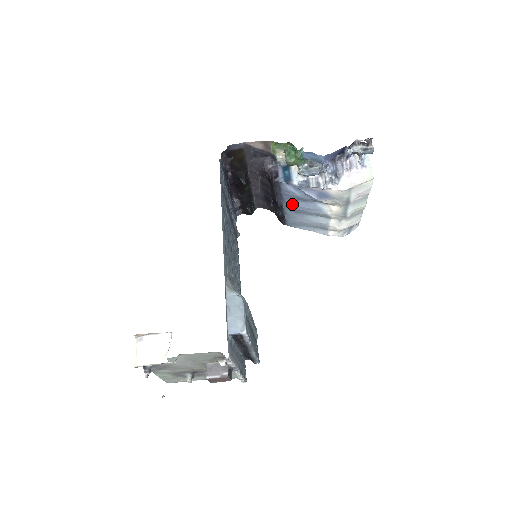
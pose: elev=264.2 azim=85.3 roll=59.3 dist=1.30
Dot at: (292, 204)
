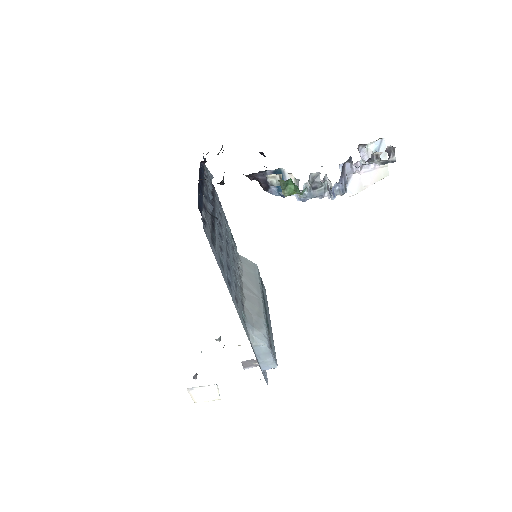
Dot at: occluded
